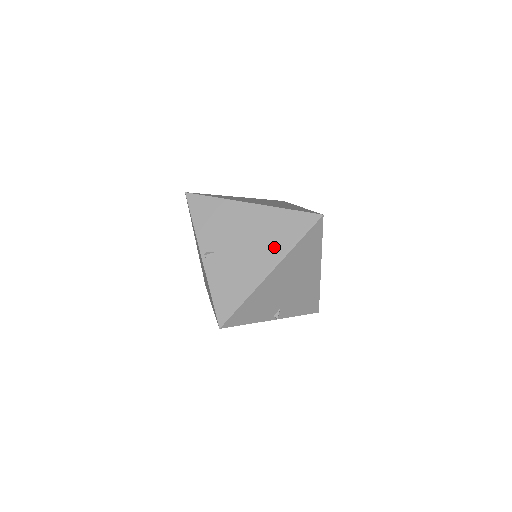
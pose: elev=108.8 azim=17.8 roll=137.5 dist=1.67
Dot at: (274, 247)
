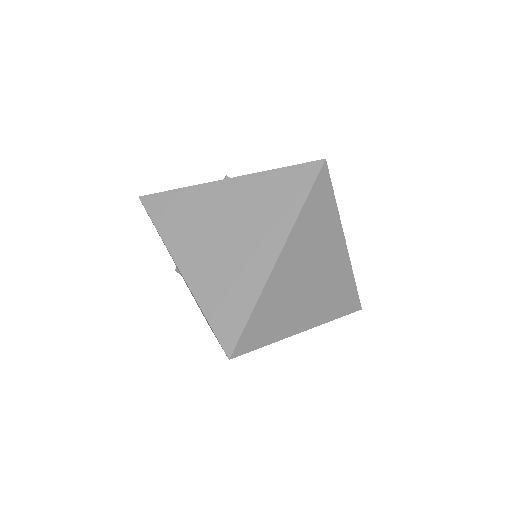
Dot at: occluded
